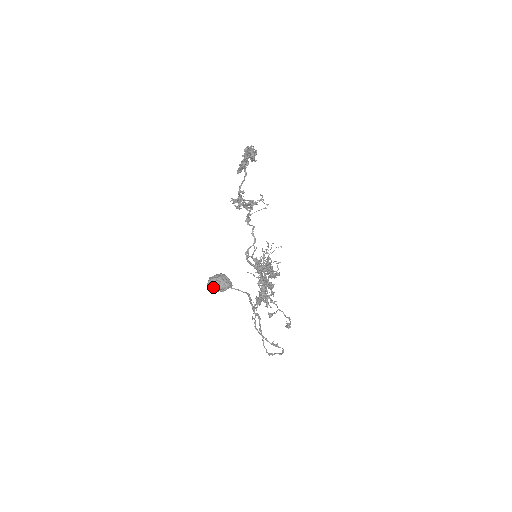
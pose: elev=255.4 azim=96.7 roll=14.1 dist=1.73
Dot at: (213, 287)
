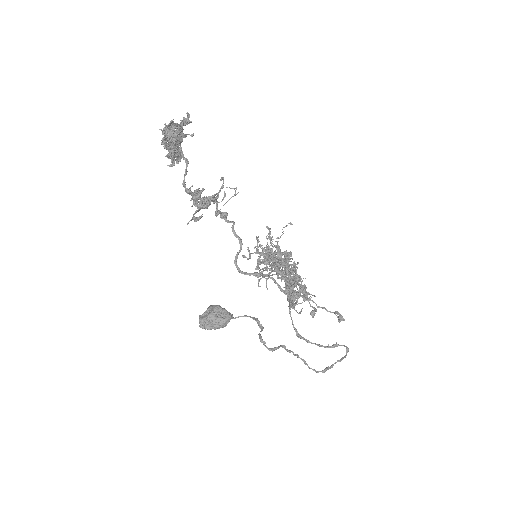
Dot at: (207, 329)
